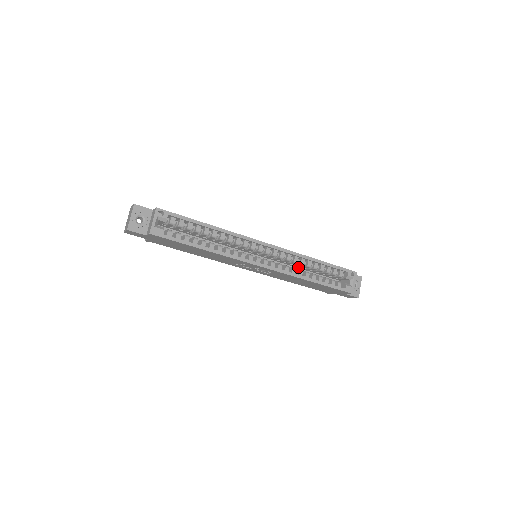
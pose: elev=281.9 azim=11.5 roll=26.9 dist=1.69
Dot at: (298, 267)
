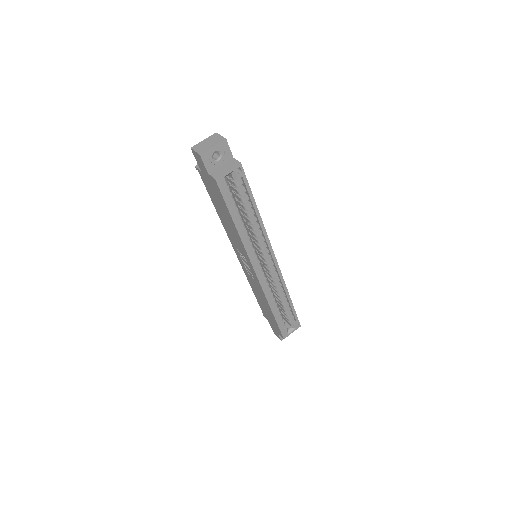
Dot at: (271, 287)
